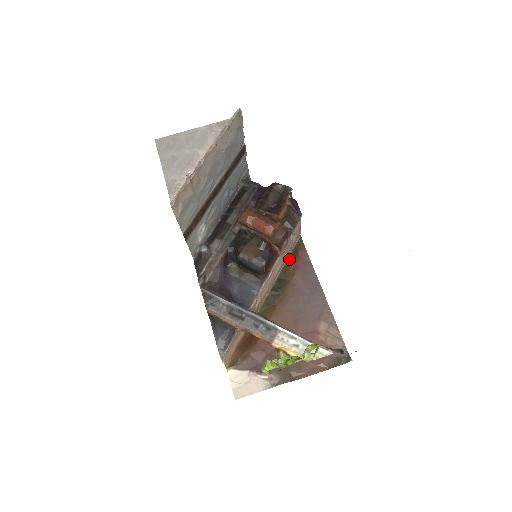
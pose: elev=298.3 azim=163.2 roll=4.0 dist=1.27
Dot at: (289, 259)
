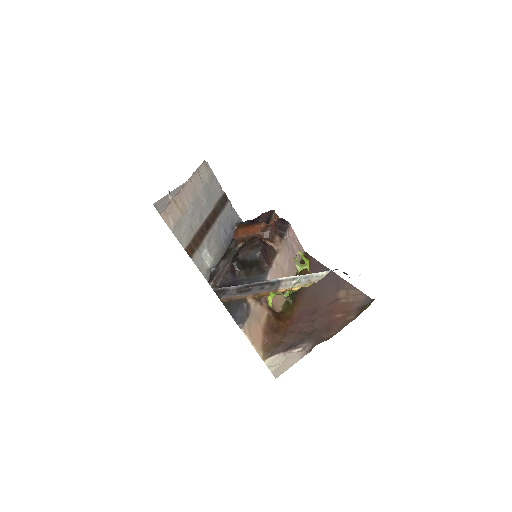
Dot at: occluded
